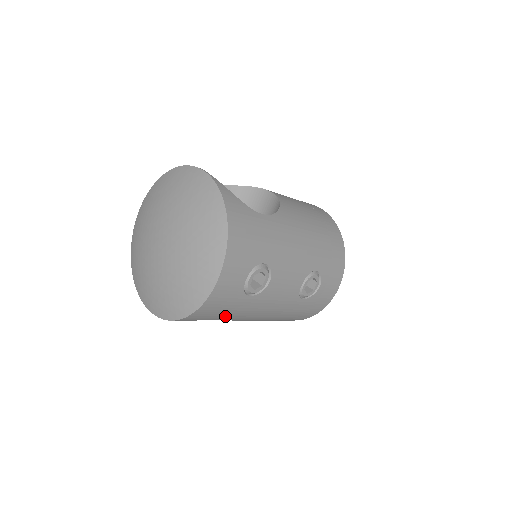
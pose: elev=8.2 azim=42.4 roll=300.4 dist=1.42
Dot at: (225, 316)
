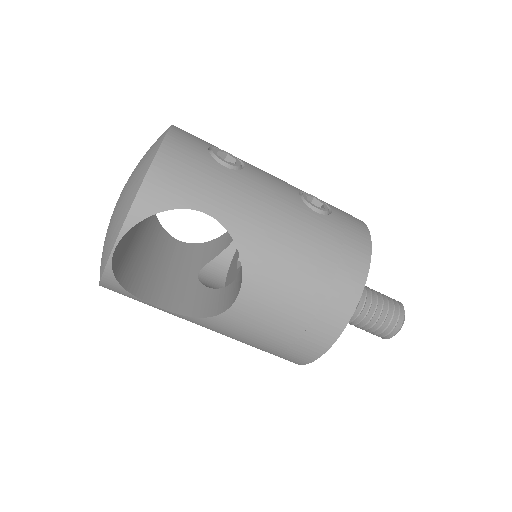
Dot at: (207, 198)
